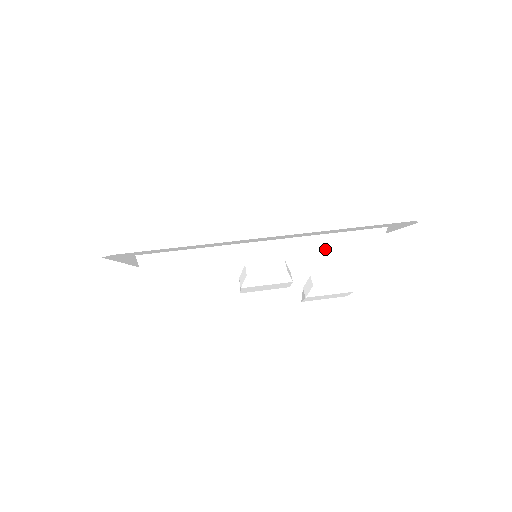
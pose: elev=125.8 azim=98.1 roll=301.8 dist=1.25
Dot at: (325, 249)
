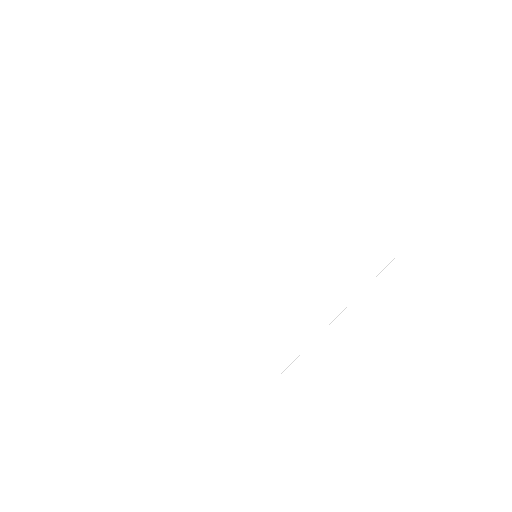
Dot at: occluded
